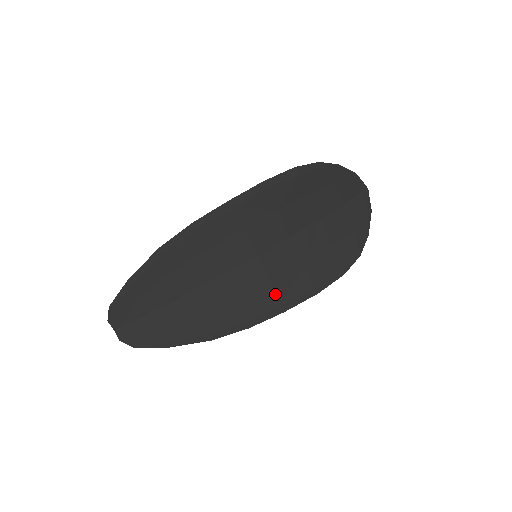
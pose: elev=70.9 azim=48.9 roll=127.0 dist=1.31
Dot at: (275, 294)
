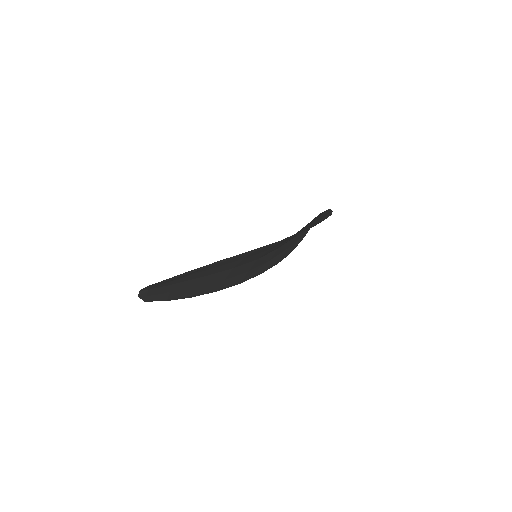
Dot at: (245, 276)
